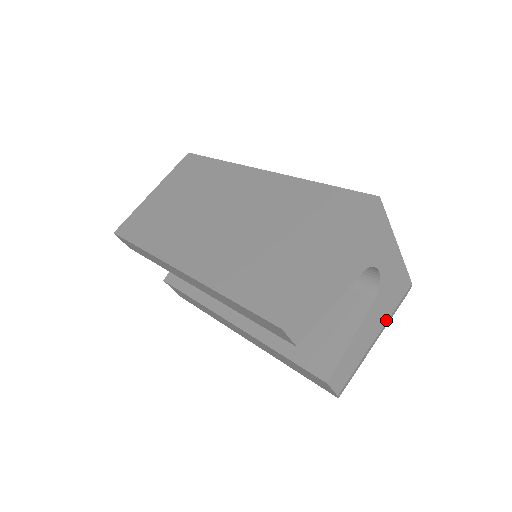
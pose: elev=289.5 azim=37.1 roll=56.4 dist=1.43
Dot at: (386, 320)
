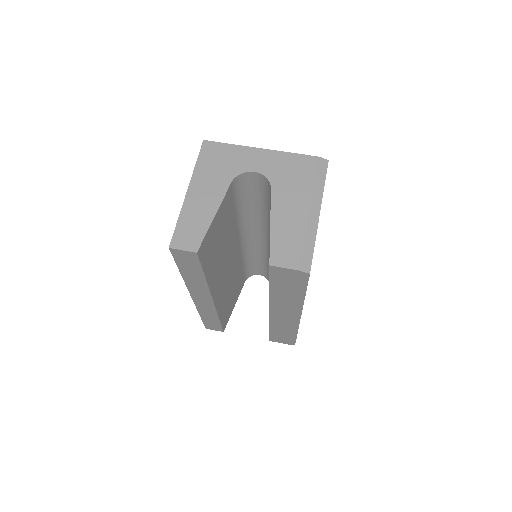
Dot at: (310, 194)
